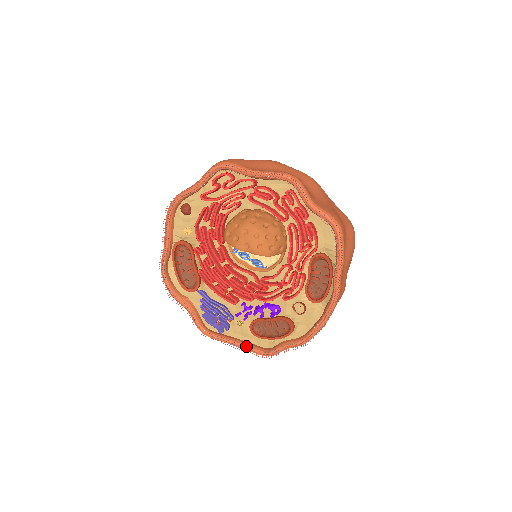
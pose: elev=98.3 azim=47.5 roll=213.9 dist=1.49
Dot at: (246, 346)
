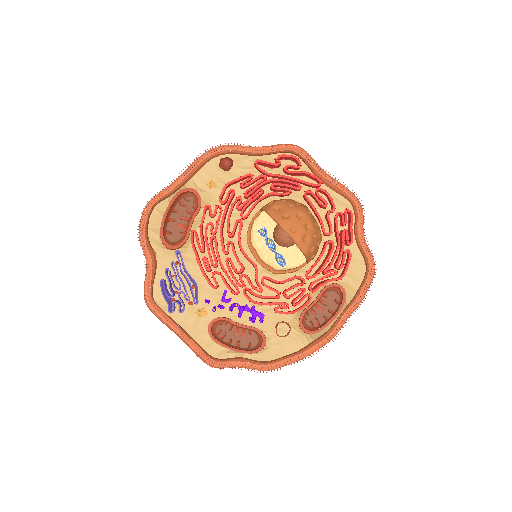
Dot at: (194, 341)
